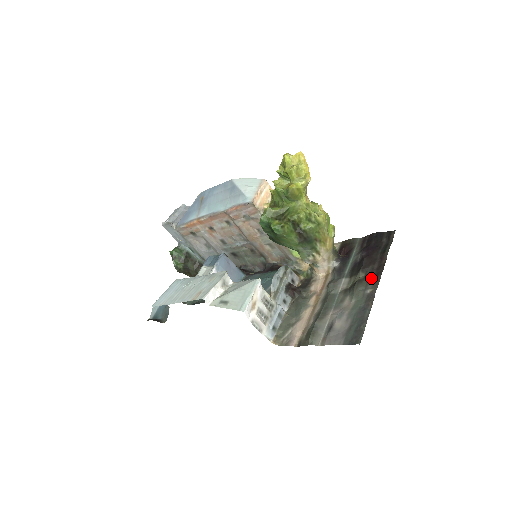
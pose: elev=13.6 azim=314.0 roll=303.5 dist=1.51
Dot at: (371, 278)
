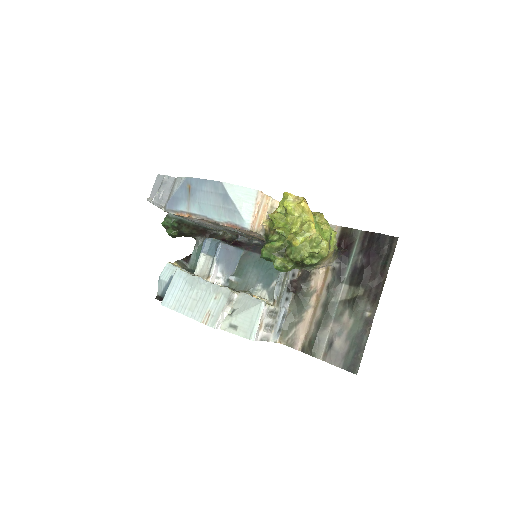
Dot at: (370, 298)
